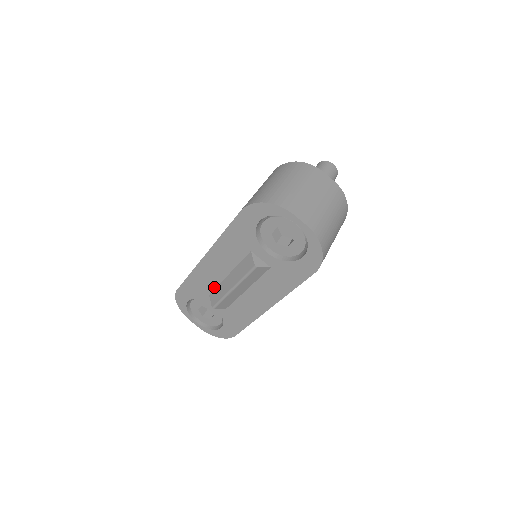
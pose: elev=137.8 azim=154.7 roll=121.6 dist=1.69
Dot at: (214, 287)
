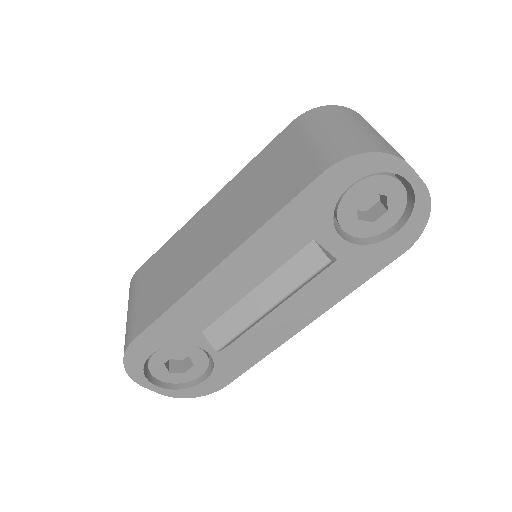
Dot at: (217, 316)
